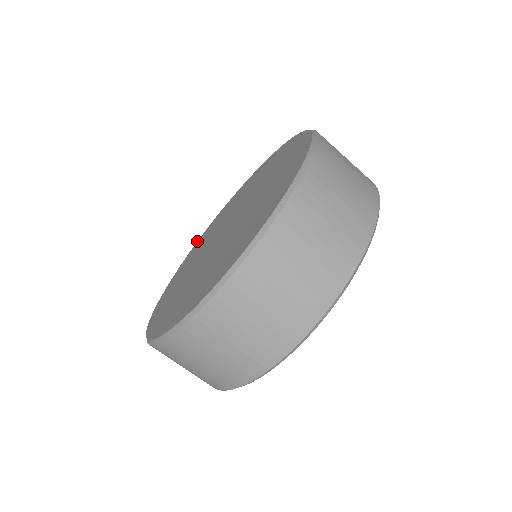
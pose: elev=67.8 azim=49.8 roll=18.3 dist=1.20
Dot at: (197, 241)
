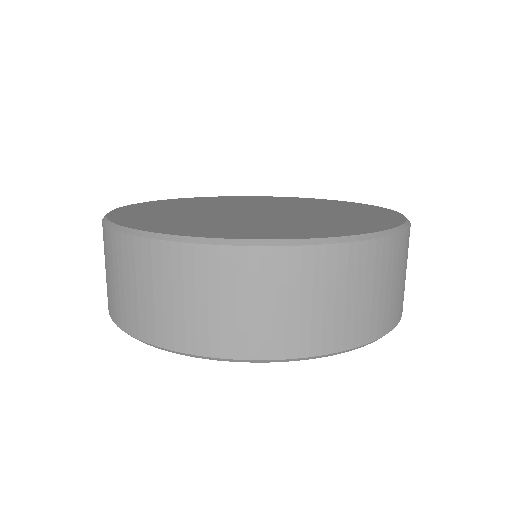
Dot at: (219, 196)
